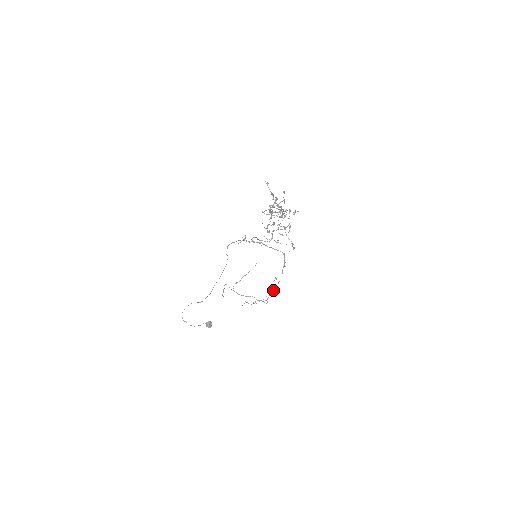
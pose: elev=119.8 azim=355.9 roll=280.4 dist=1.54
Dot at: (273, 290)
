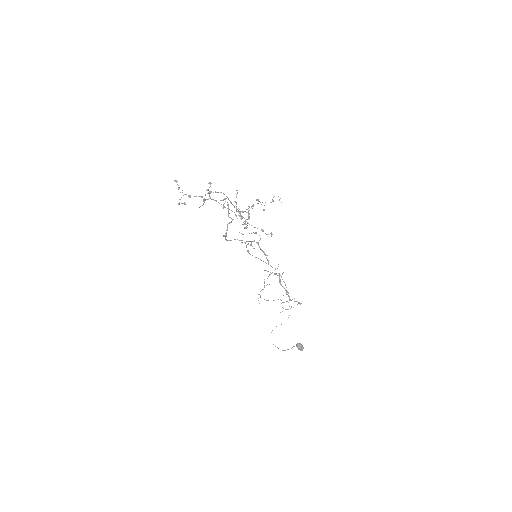
Dot at: (282, 286)
